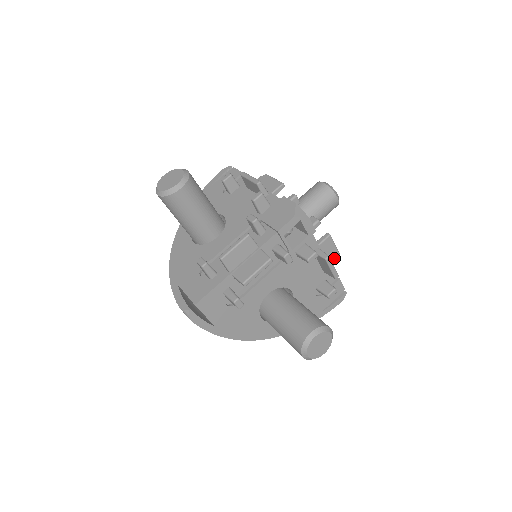
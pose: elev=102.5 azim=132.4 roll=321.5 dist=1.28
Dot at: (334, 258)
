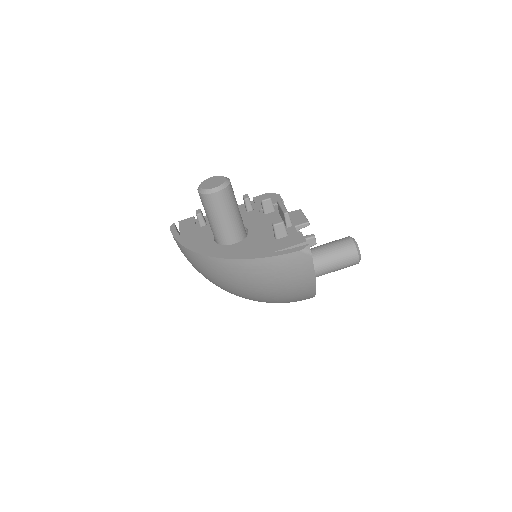
Dot at: occluded
